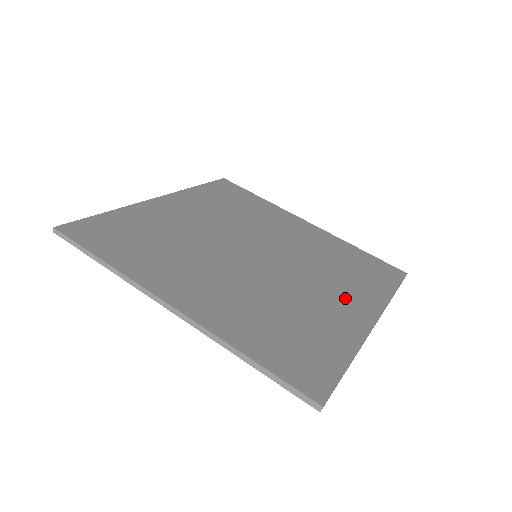
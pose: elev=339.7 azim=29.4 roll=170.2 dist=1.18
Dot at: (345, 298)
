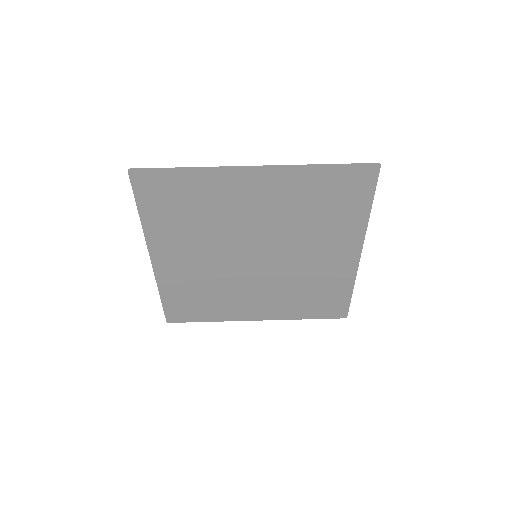
Dot at: (264, 305)
